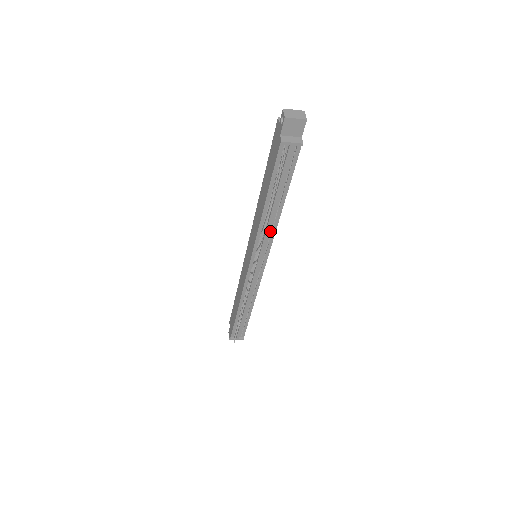
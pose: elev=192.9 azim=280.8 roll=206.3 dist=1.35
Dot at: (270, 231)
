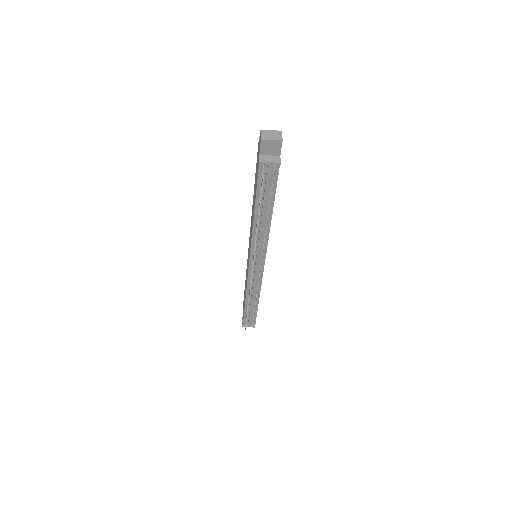
Dot at: (263, 236)
